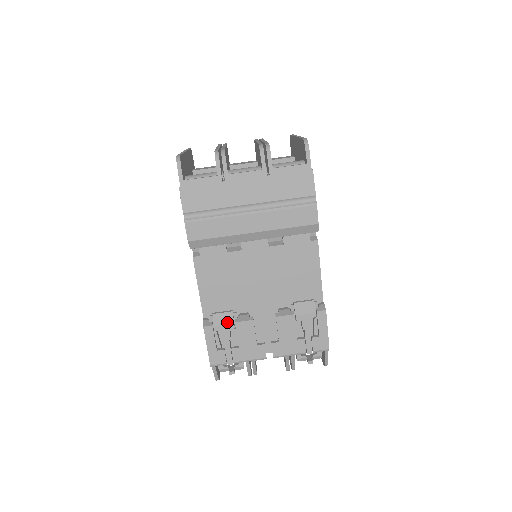
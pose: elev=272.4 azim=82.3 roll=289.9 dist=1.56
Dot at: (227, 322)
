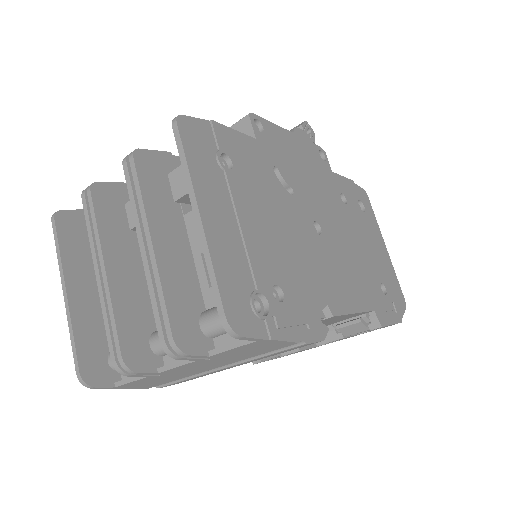
Dot at: (274, 356)
